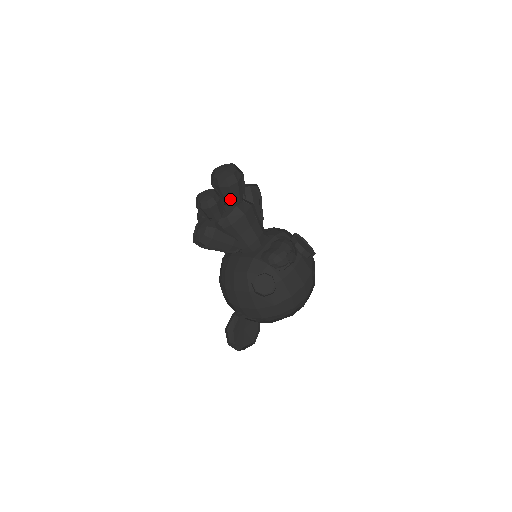
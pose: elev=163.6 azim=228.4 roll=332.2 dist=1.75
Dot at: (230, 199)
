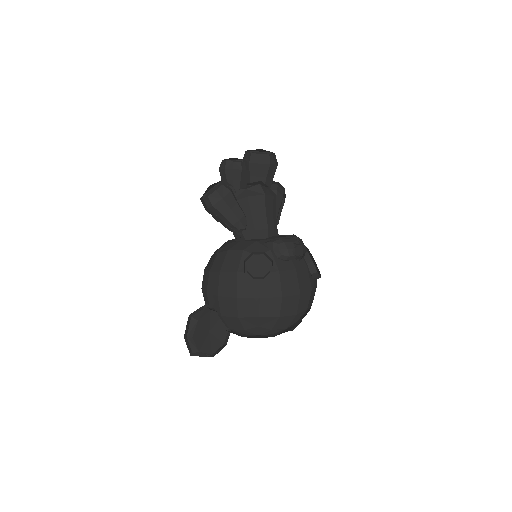
Dot at: (255, 180)
